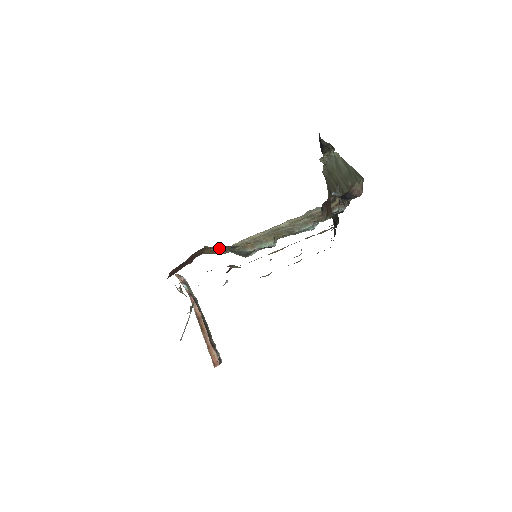
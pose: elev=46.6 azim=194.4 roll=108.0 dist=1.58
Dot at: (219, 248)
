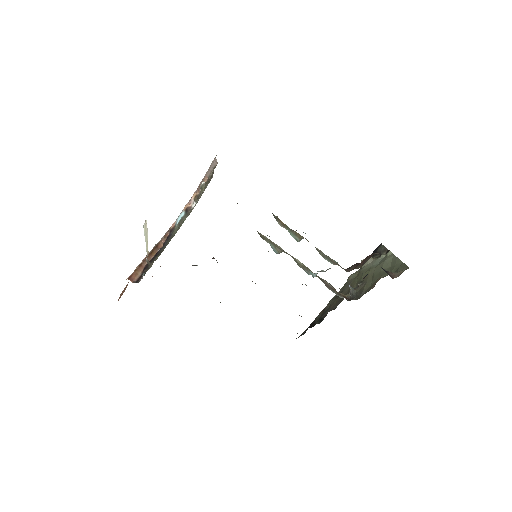
Dot at: occluded
